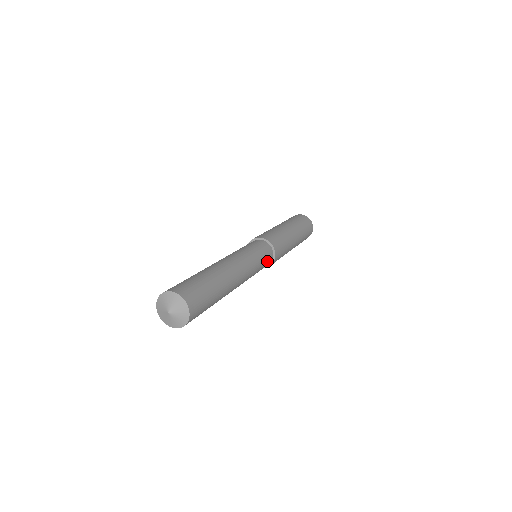
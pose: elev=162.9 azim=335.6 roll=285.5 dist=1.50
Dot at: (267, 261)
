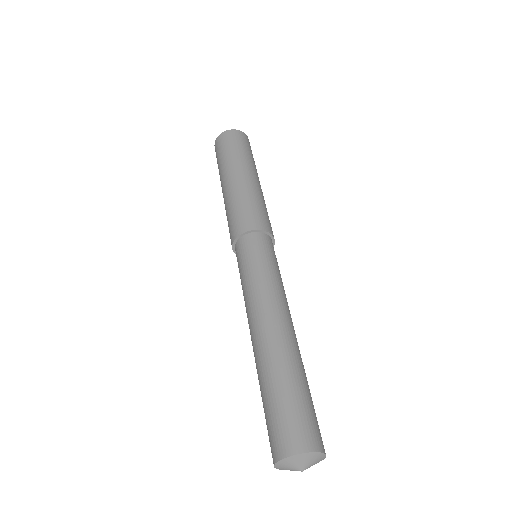
Dot at: occluded
